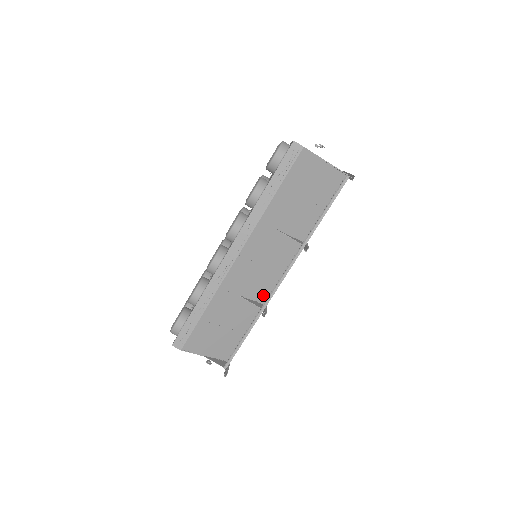
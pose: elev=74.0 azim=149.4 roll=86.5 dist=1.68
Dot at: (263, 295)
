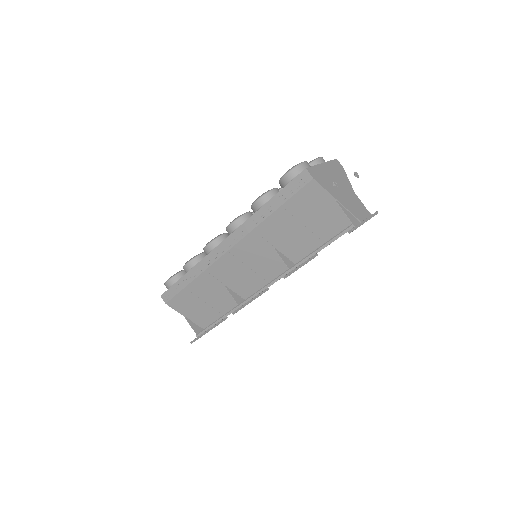
Dot at: (248, 294)
